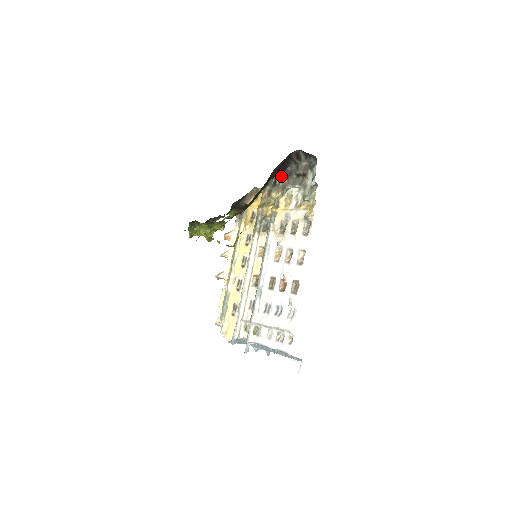
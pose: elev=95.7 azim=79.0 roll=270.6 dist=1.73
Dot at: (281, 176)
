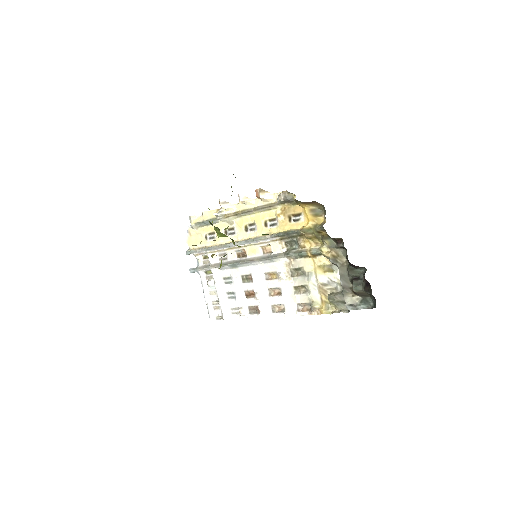
Dot at: occluded
